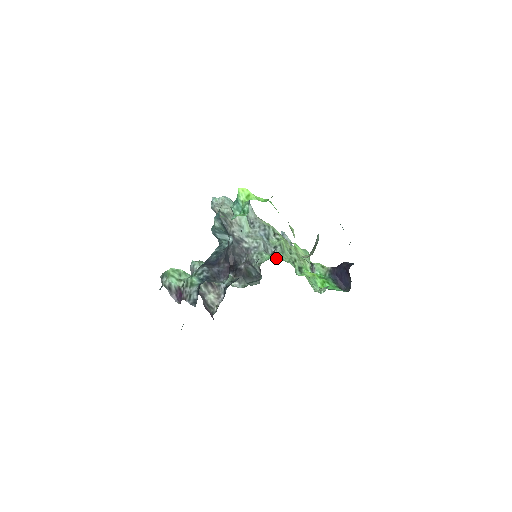
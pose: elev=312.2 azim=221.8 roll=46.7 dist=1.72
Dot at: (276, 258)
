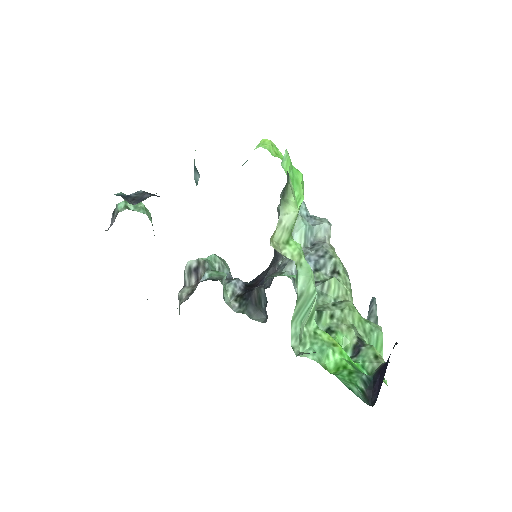
Dot at: occluded
